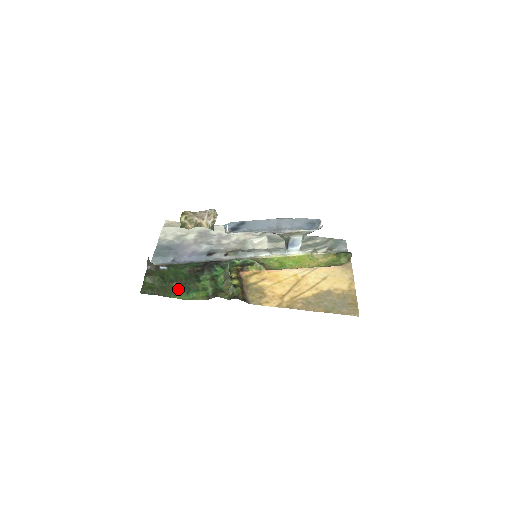
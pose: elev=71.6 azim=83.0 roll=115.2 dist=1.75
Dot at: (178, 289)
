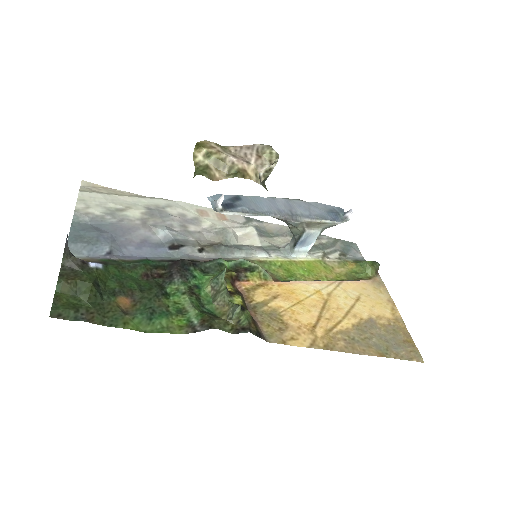
Dot at: (129, 310)
